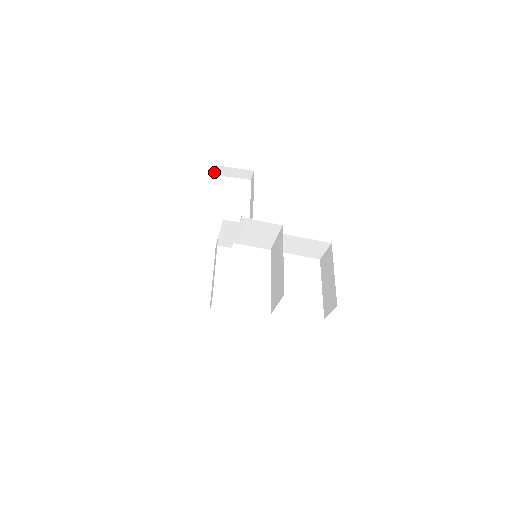
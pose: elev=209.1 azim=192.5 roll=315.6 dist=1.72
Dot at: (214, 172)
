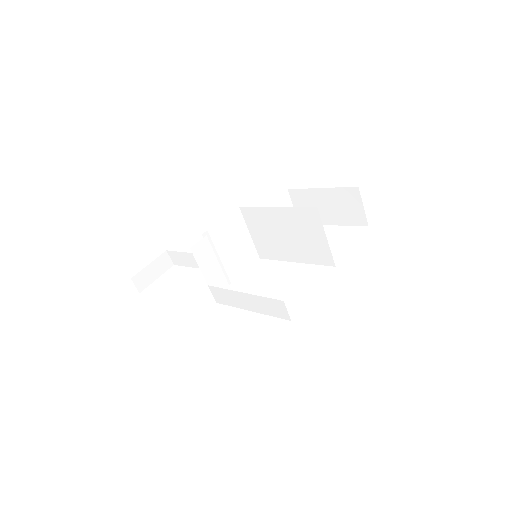
Dot at: (137, 289)
